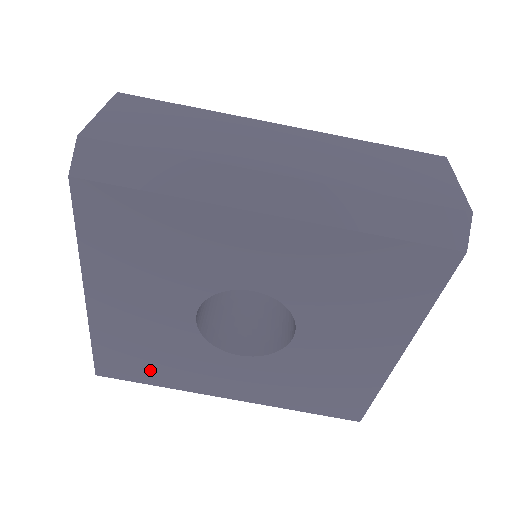
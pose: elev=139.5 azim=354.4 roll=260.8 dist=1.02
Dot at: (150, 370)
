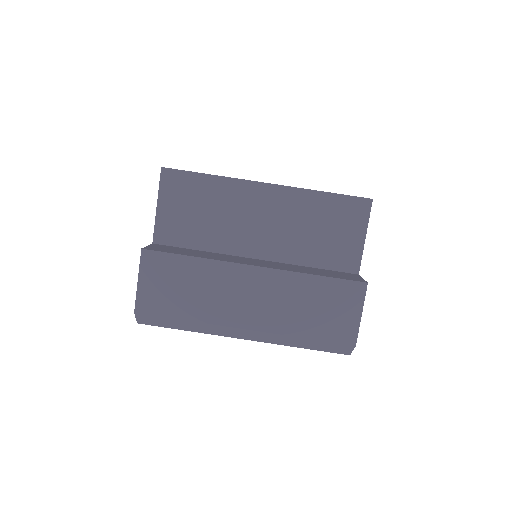
Dot at: occluded
